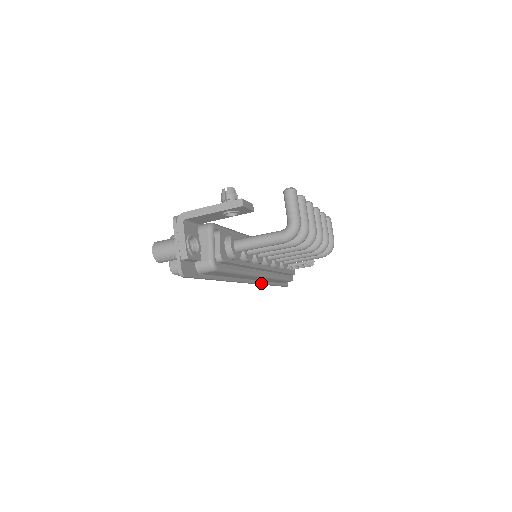
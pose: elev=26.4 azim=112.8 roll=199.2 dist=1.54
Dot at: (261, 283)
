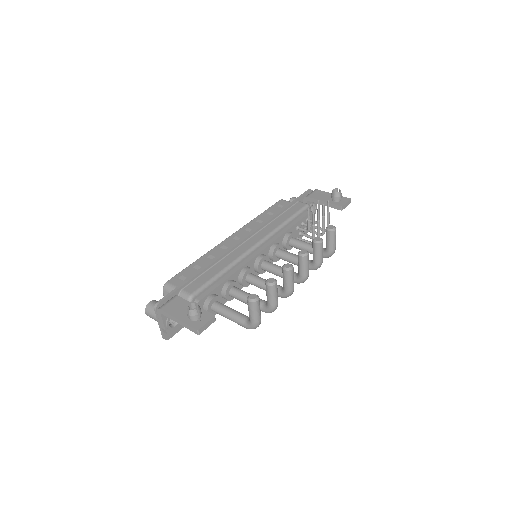
Dot at: occluded
